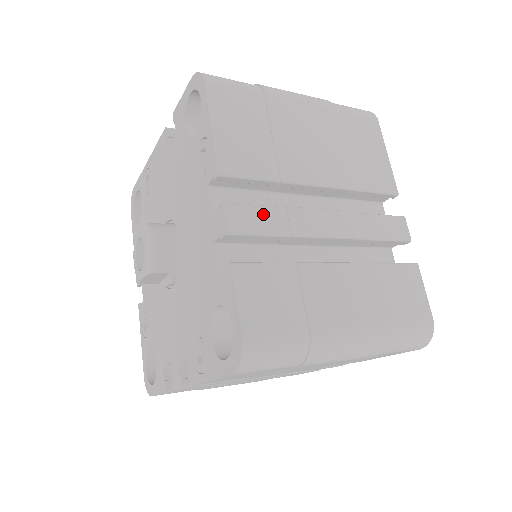
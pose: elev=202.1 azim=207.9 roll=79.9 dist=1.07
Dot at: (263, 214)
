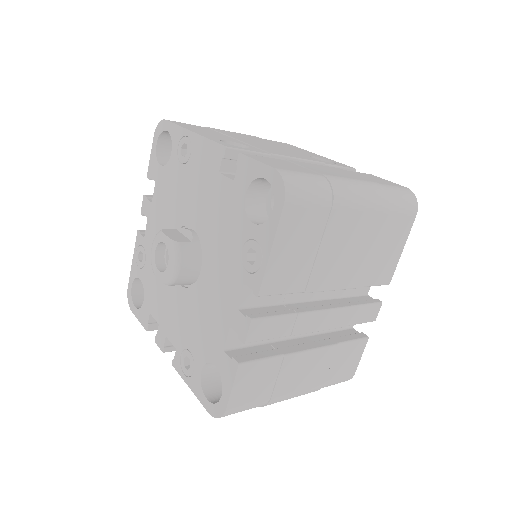
Dot at: (278, 323)
